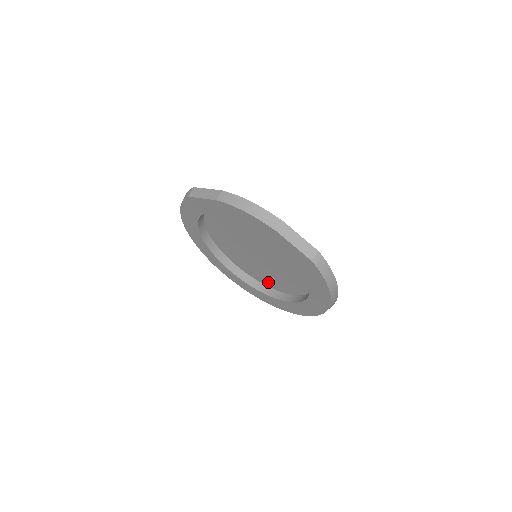
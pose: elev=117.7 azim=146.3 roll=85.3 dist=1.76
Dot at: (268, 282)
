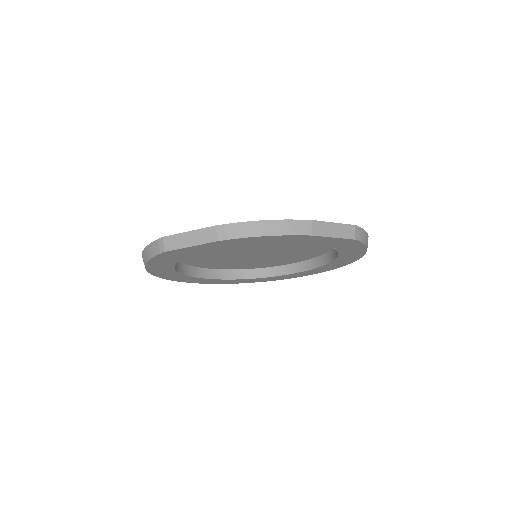
Dot at: (263, 265)
